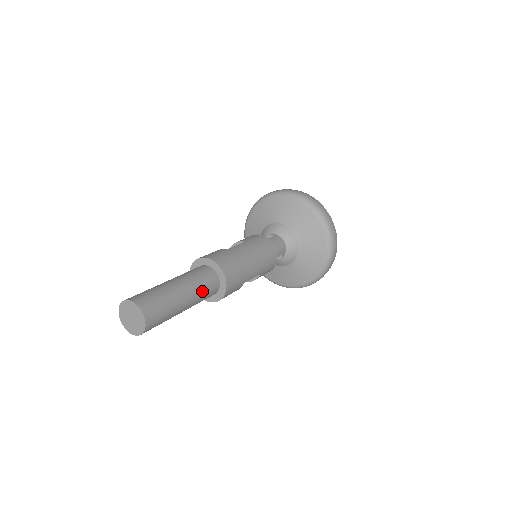
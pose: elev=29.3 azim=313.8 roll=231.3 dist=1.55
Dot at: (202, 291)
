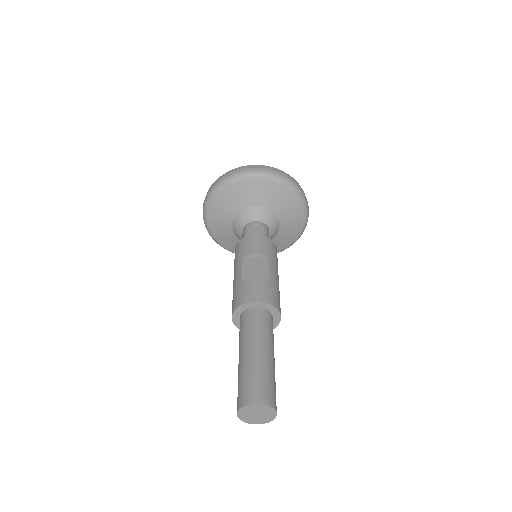
Dot at: occluded
